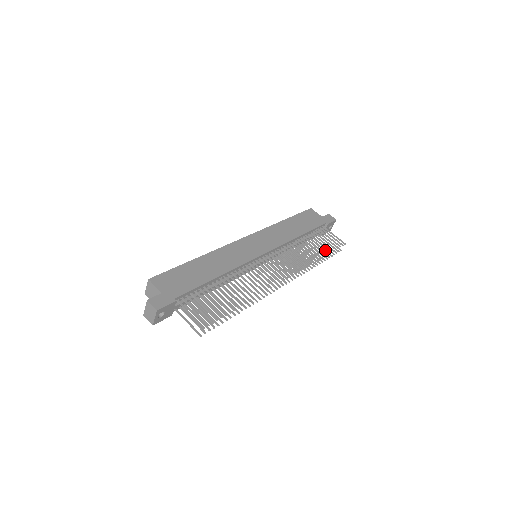
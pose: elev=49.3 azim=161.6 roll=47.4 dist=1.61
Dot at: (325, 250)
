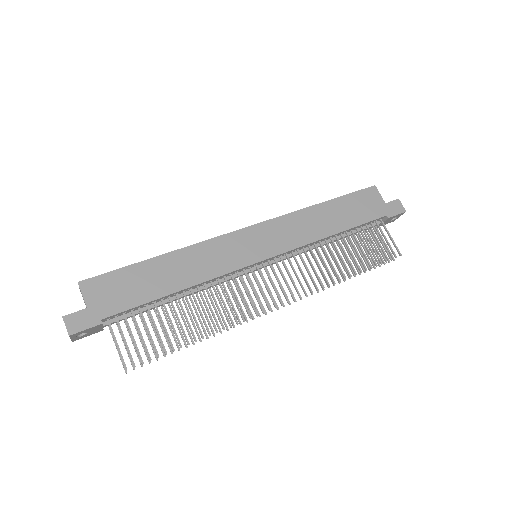
Dot at: (363, 263)
